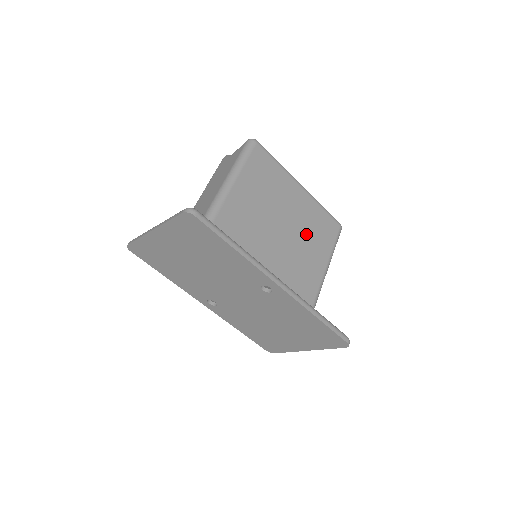
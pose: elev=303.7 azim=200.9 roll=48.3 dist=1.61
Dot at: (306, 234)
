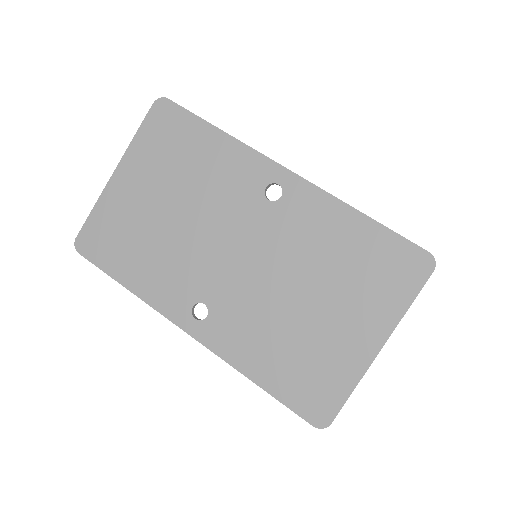
Dot at: occluded
